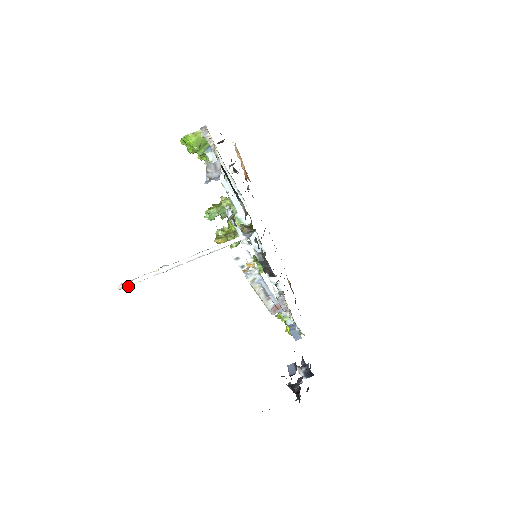
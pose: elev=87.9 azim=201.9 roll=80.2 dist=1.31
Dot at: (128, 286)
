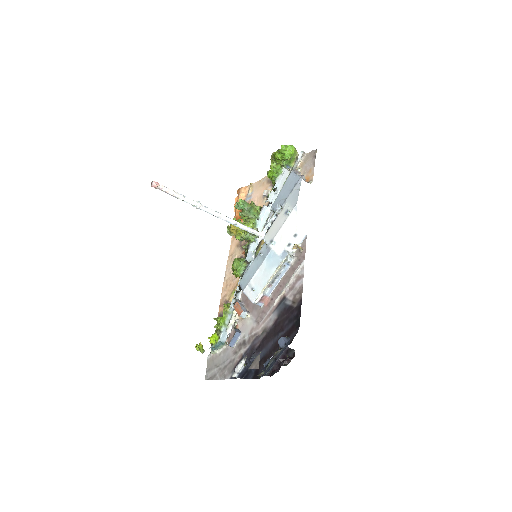
Dot at: (161, 189)
